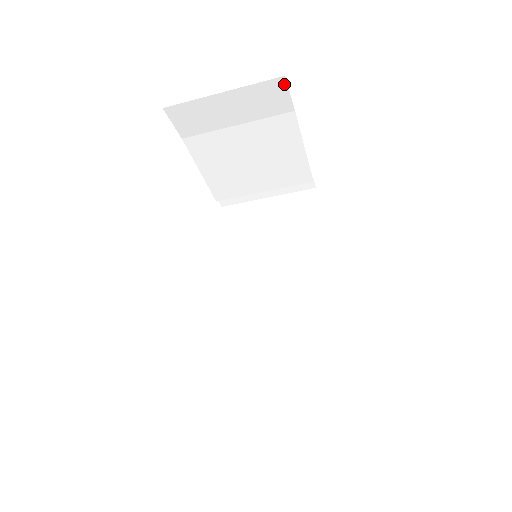
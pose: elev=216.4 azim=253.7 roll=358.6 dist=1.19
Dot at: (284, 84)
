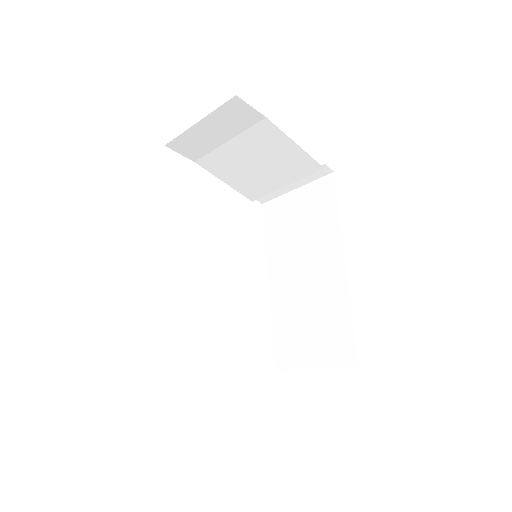
Dot at: (240, 101)
